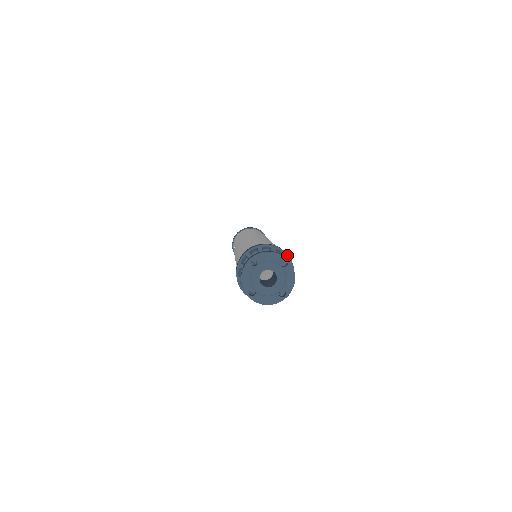
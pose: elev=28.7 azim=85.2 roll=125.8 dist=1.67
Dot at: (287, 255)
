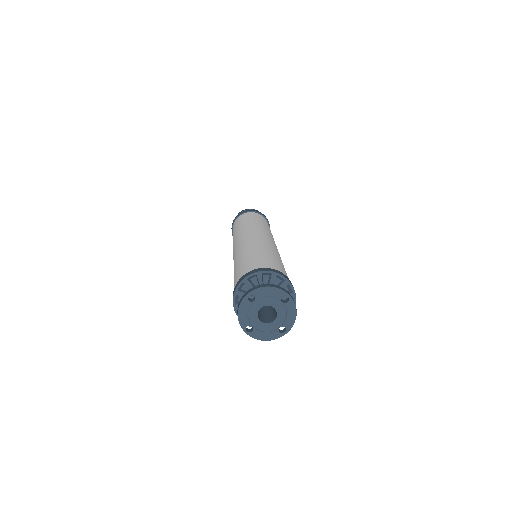
Dot at: (289, 282)
